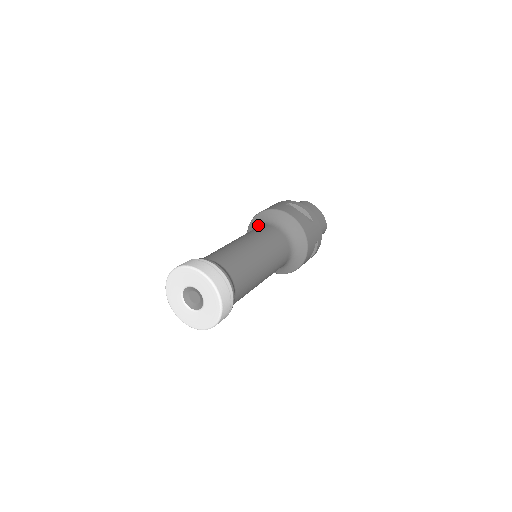
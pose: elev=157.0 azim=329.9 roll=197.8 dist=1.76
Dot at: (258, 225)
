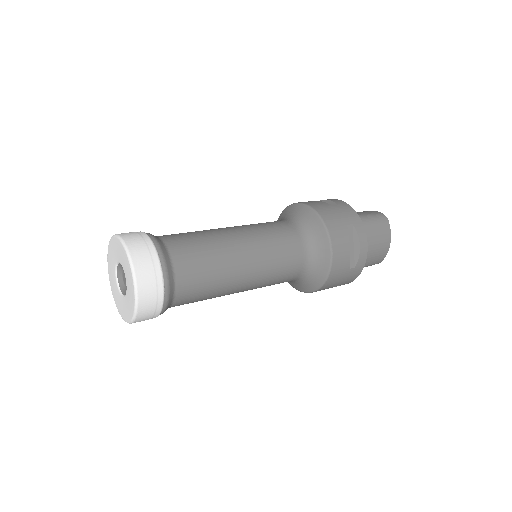
Dot at: (296, 221)
